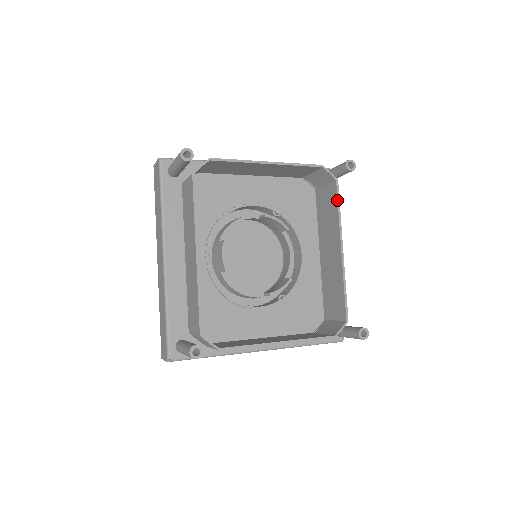
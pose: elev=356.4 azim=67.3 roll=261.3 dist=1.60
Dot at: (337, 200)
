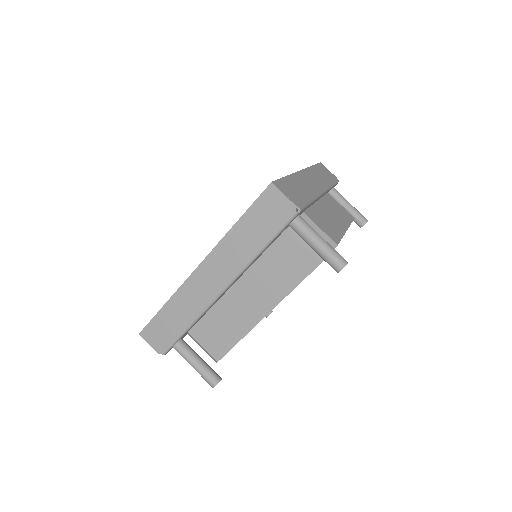
Dot at: occluded
